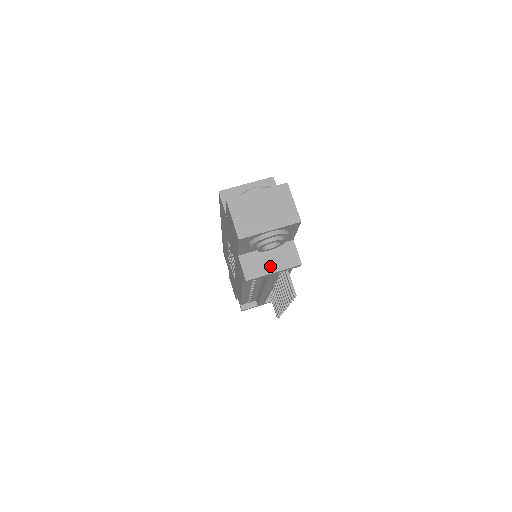
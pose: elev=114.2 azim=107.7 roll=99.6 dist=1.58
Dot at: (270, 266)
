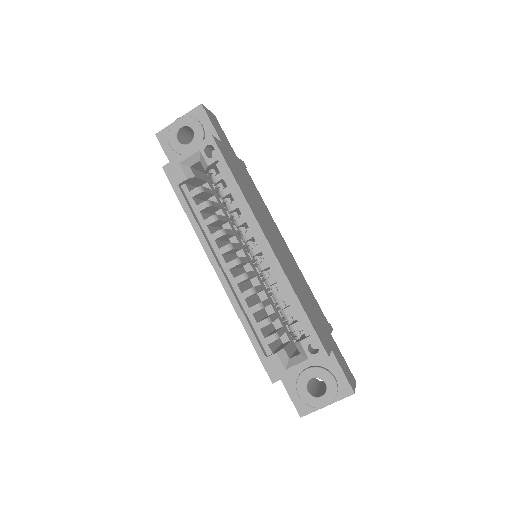
Dot at: occluded
